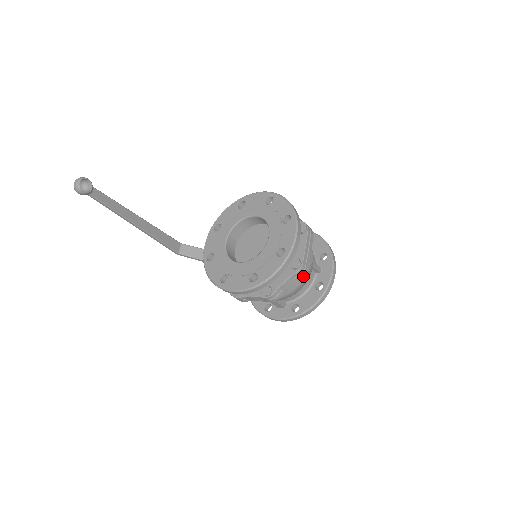
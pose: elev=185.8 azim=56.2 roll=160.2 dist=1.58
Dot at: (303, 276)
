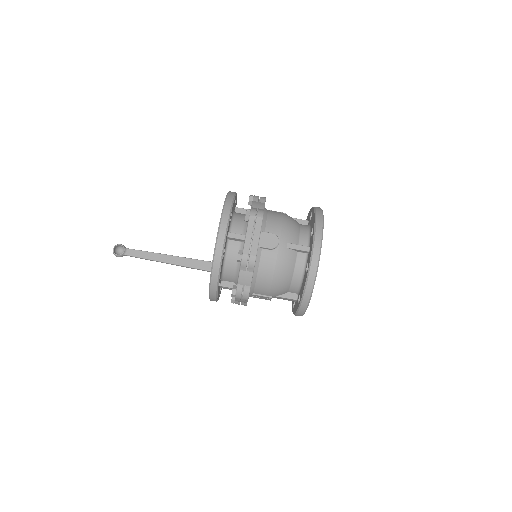
Dot at: (272, 264)
